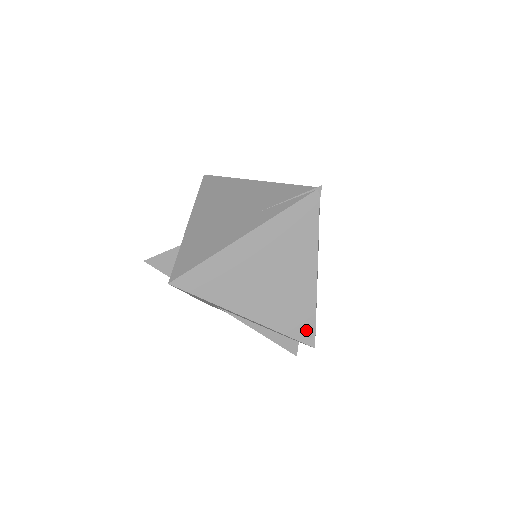
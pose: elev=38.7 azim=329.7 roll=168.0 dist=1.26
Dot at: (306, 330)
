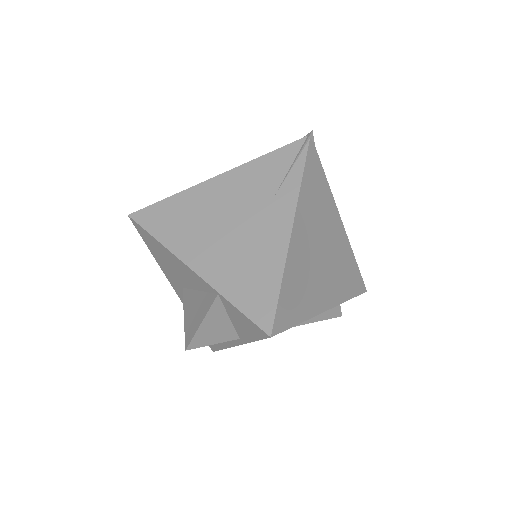
Dot at: (357, 281)
